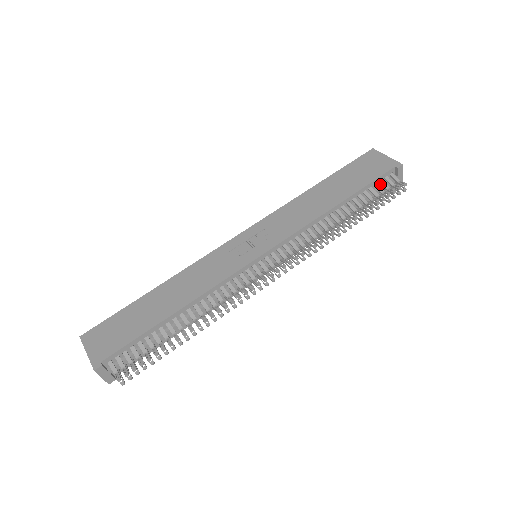
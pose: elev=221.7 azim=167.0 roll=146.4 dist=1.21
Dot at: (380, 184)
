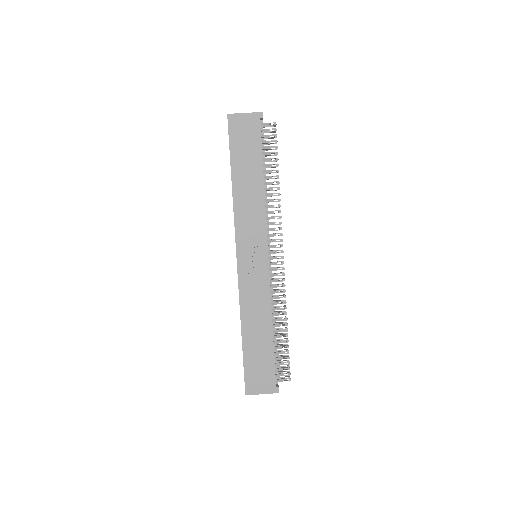
Dot at: occluded
